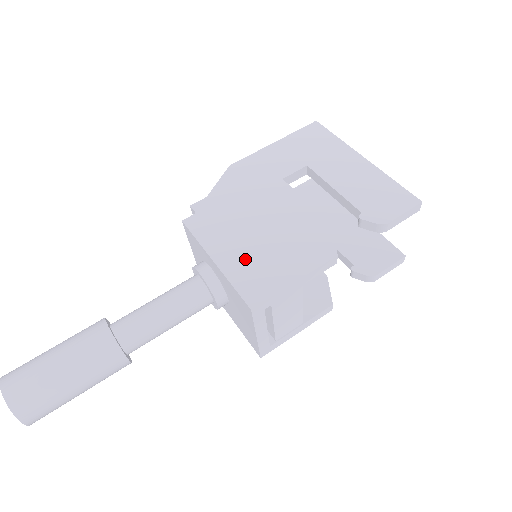
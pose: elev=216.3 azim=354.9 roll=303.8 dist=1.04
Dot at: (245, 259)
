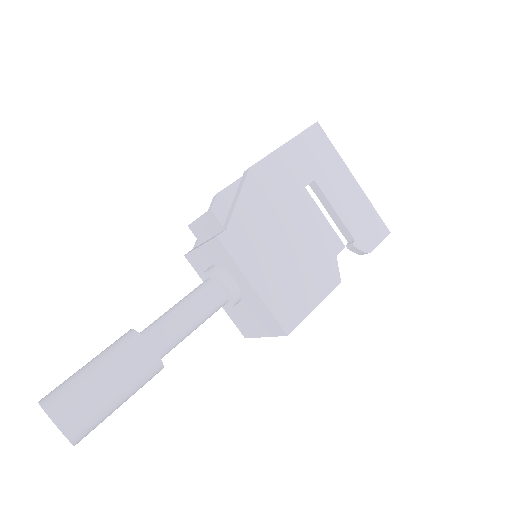
Dot at: (277, 285)
